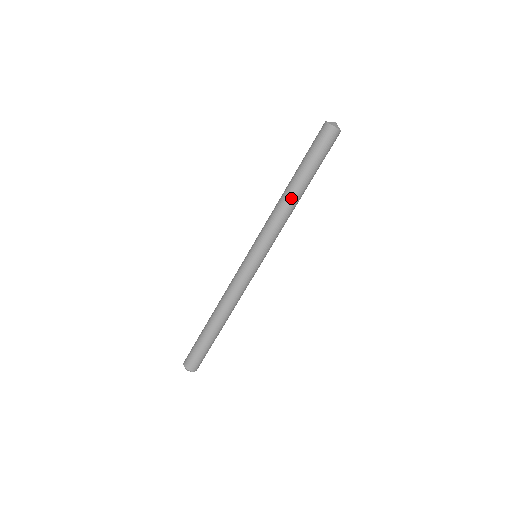
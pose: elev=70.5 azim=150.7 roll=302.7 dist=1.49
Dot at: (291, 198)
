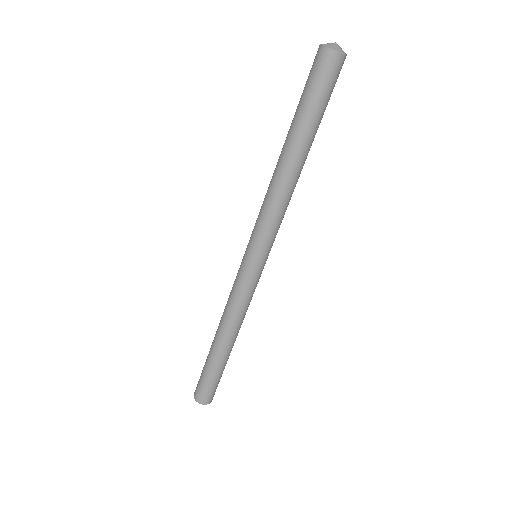
Dot at: (289, 172)
